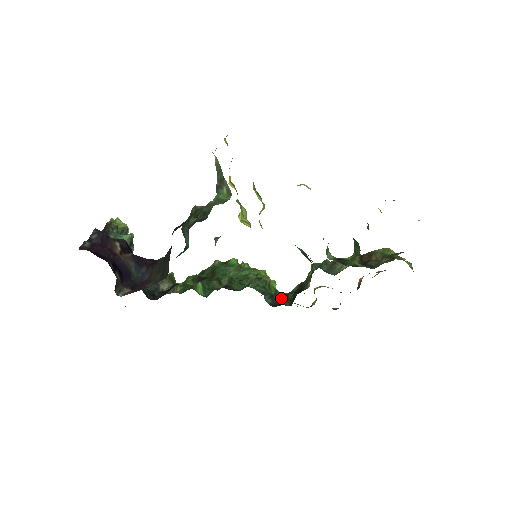
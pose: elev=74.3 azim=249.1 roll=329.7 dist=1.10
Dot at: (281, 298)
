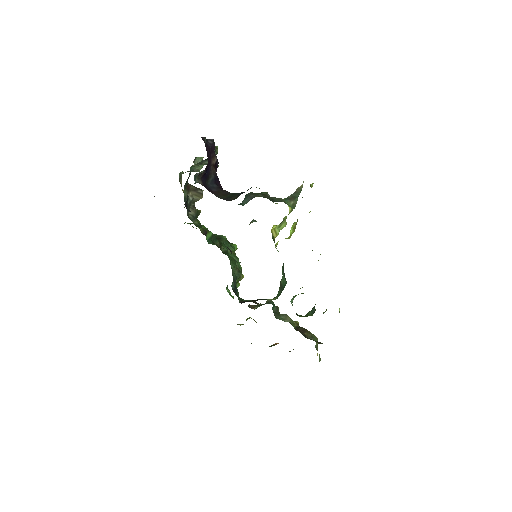
Dot at: occluded
